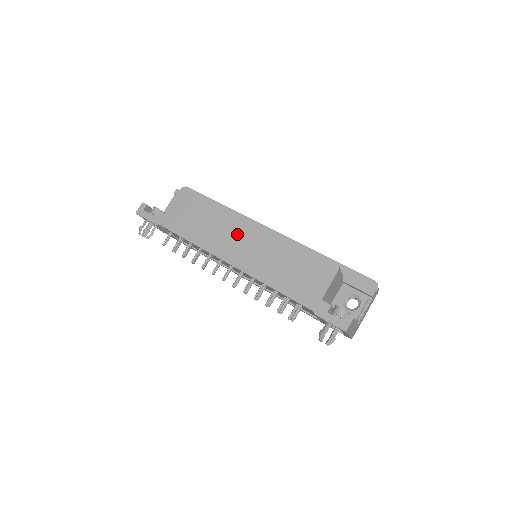
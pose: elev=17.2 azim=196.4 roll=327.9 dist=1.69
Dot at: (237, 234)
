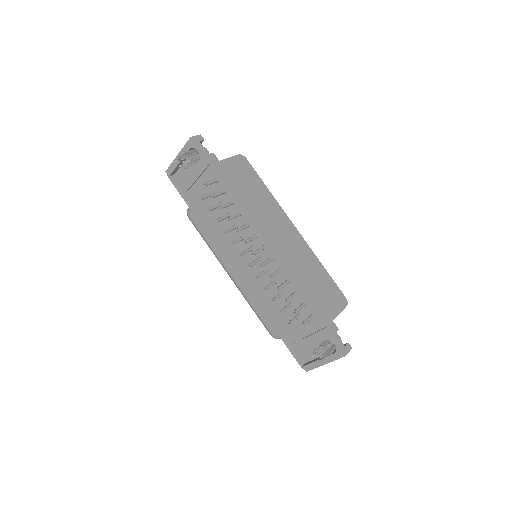
Dot at: (279, 226)
